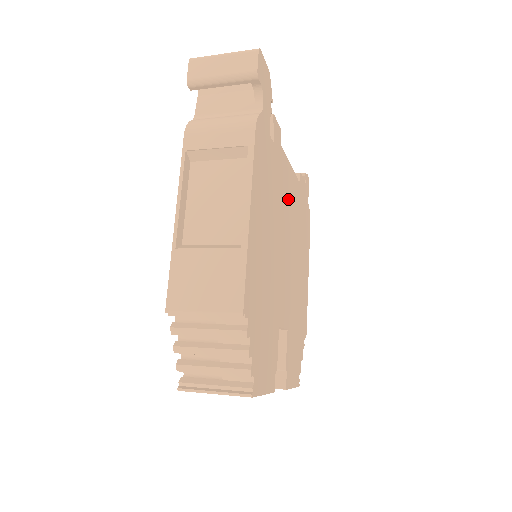
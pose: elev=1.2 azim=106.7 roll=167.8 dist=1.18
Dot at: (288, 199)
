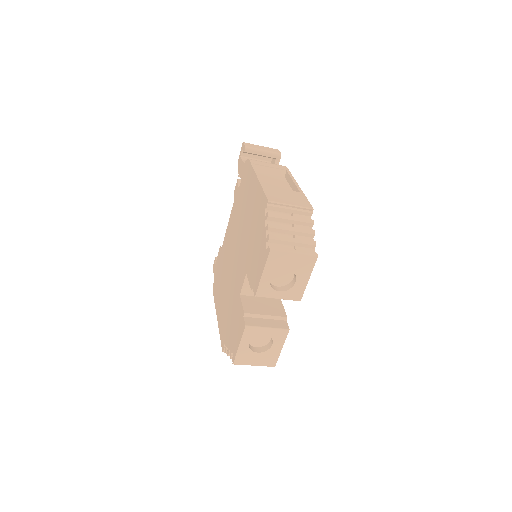
Dot at: occluded
